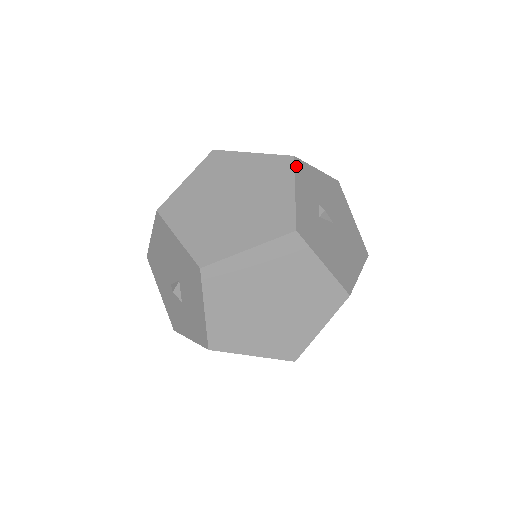
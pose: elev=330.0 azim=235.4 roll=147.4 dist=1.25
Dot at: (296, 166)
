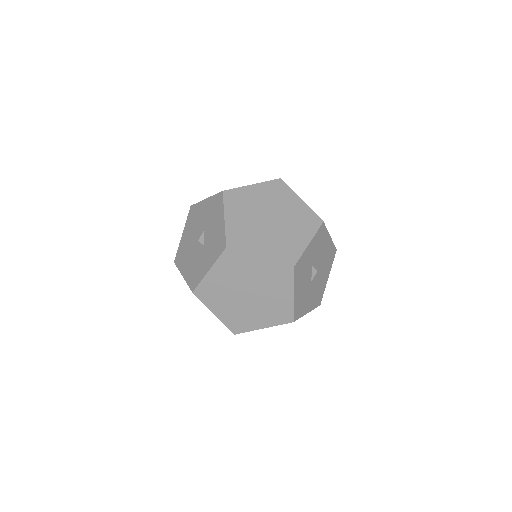
Dot at: occluded
